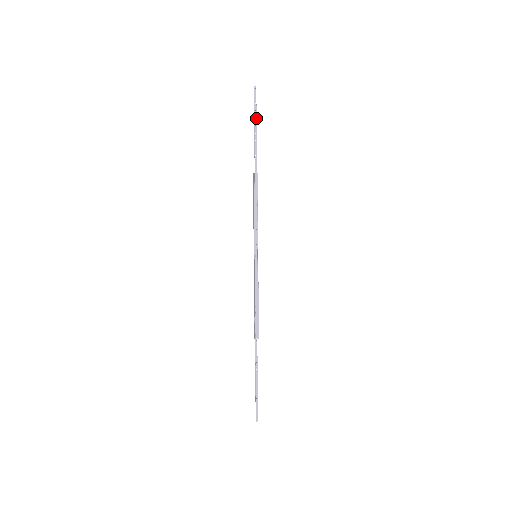
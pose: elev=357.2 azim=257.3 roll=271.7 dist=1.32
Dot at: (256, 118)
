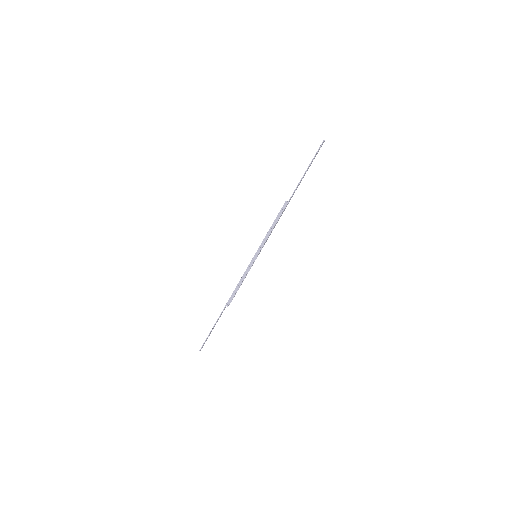
Dot at: occluded
